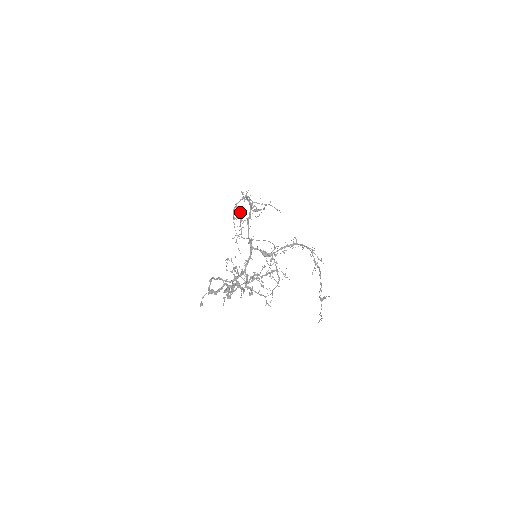
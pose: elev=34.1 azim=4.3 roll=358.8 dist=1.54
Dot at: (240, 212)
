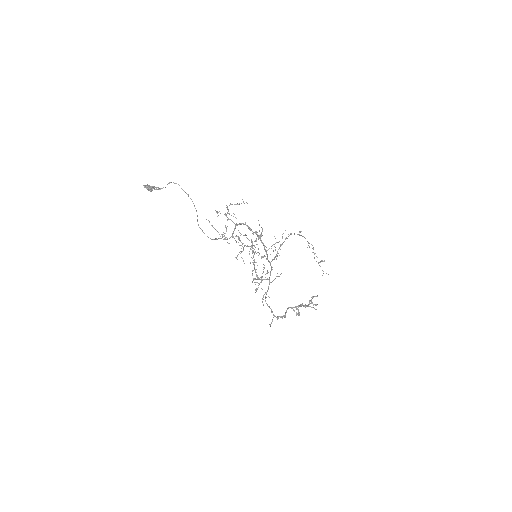
Dot at: (239, 238)
